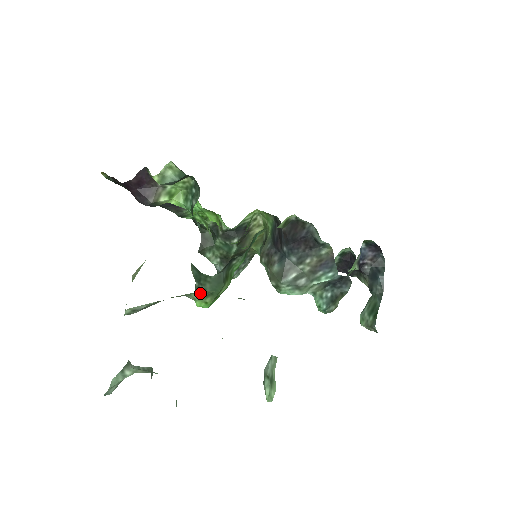
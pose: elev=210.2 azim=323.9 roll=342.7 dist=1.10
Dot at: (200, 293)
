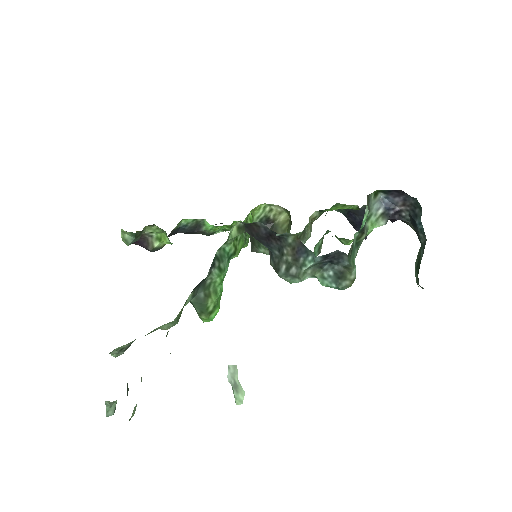
Dot at: (163, 326)
